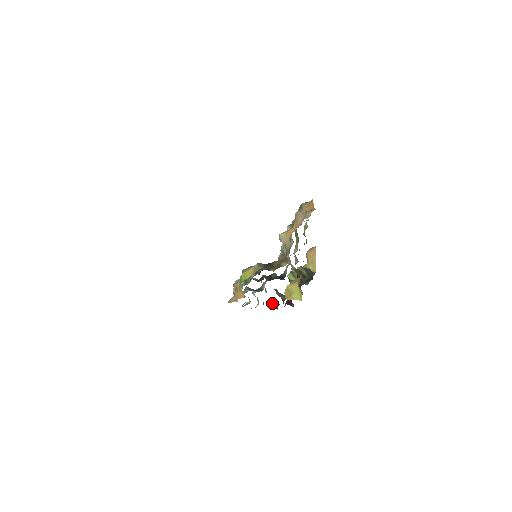
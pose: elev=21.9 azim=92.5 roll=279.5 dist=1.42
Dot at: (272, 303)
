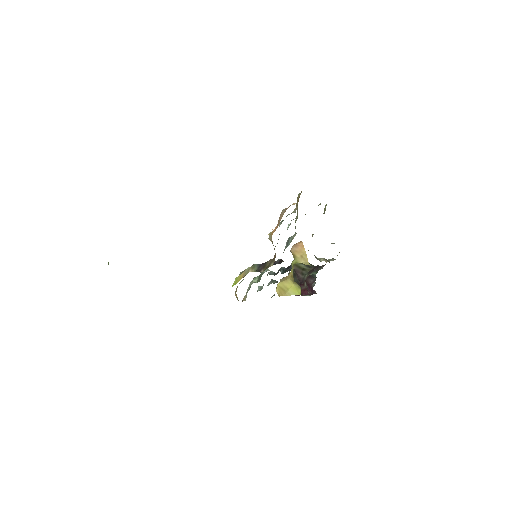
Dot at: occluded
